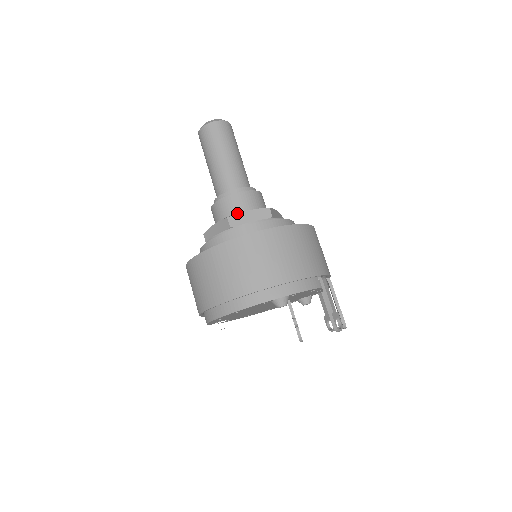
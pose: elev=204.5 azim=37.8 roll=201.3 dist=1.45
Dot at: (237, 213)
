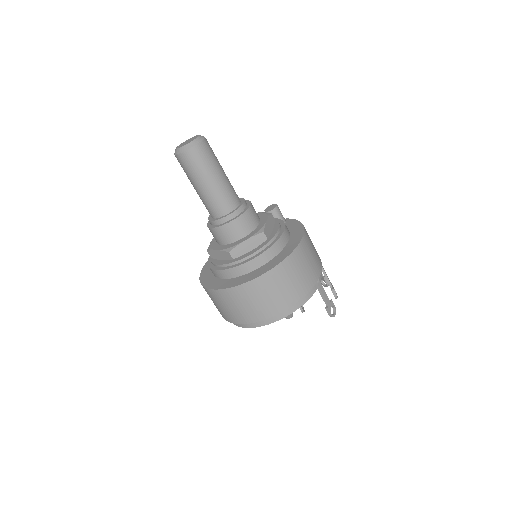
Dot at: (236, 246)
